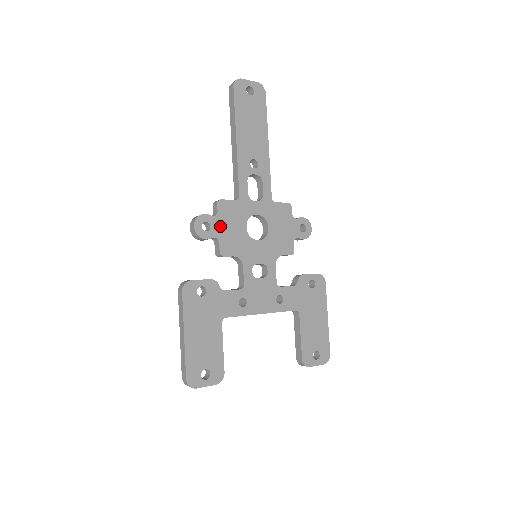
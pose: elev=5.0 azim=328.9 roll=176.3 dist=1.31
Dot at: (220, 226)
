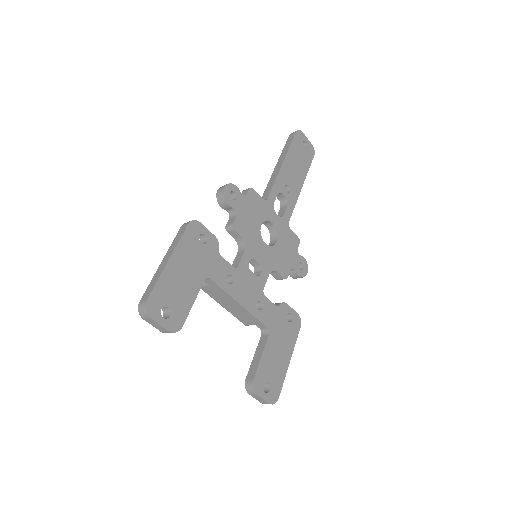
Dot at: (243, 205)
